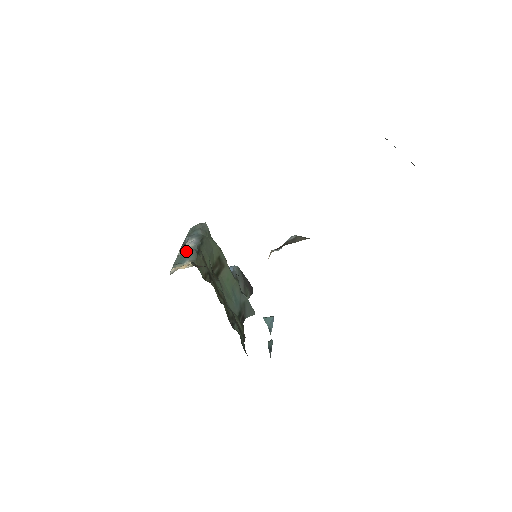
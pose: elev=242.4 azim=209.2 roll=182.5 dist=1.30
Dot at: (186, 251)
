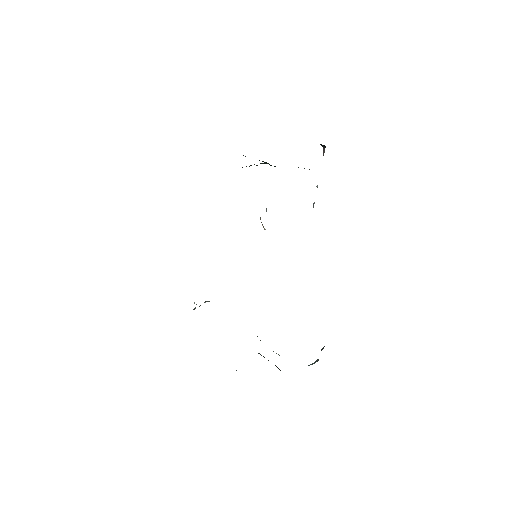
Dot at: occluded
